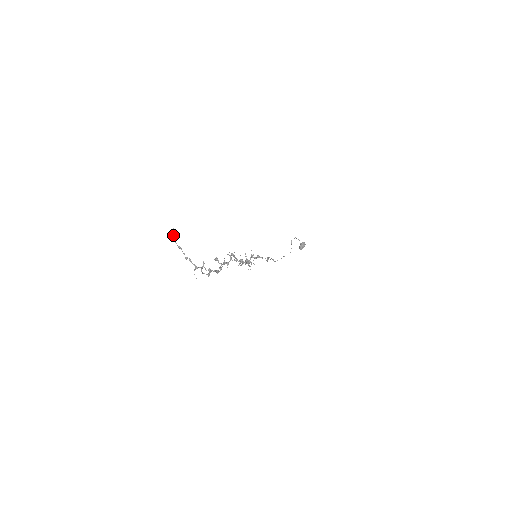
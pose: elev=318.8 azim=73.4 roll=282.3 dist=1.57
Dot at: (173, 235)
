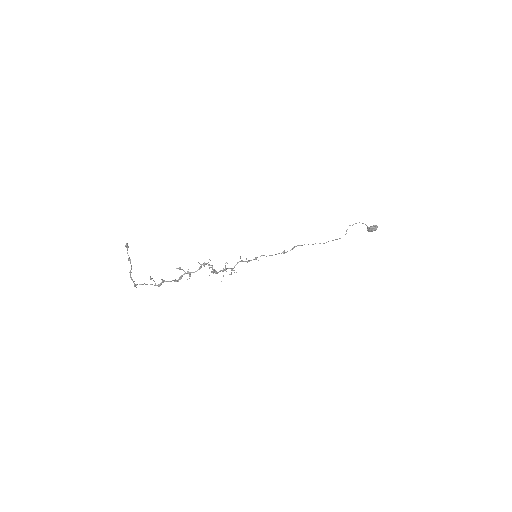
Dot at: (126, 247)
